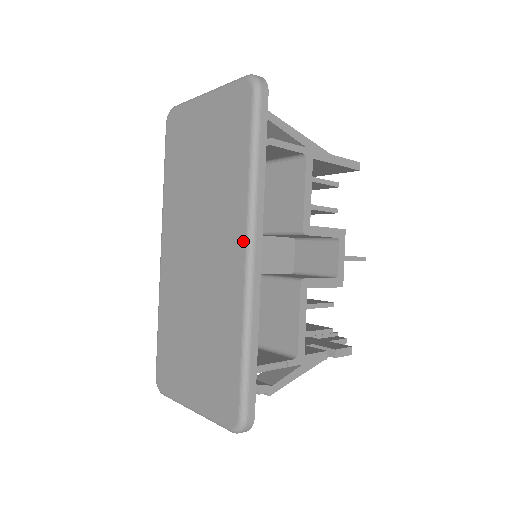
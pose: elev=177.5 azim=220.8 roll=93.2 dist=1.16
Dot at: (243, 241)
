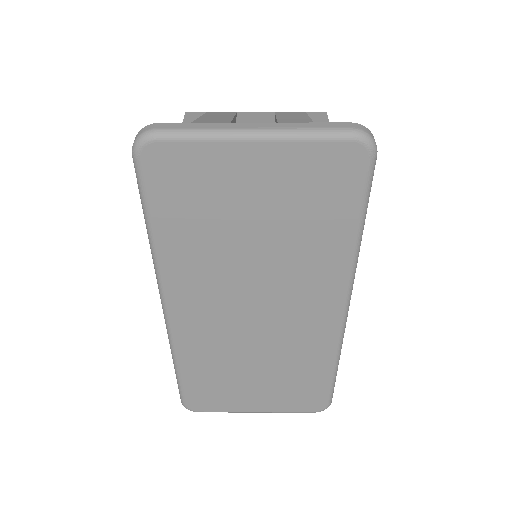
Dot at: (341, 302)
